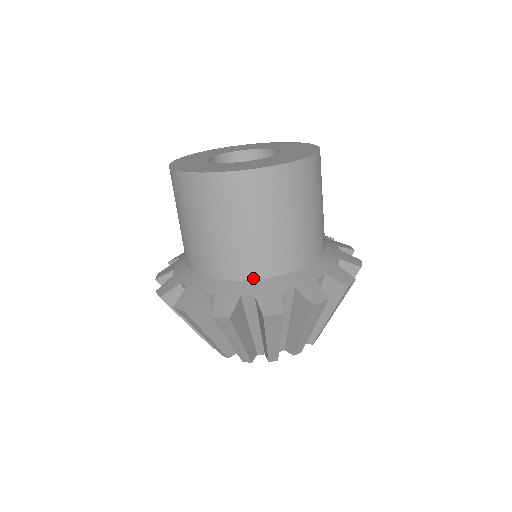
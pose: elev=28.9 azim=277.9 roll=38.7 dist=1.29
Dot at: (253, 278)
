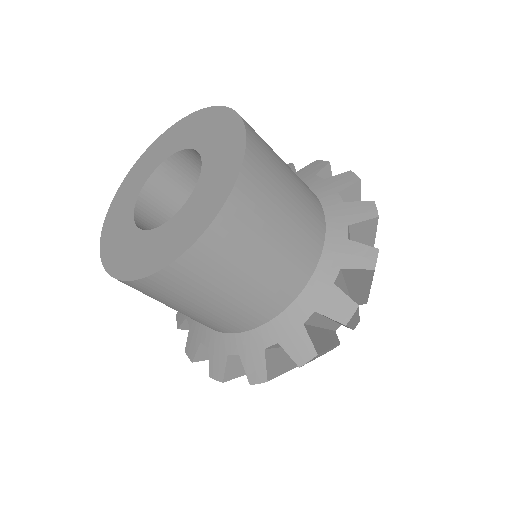
Dot at: (266, 321)
